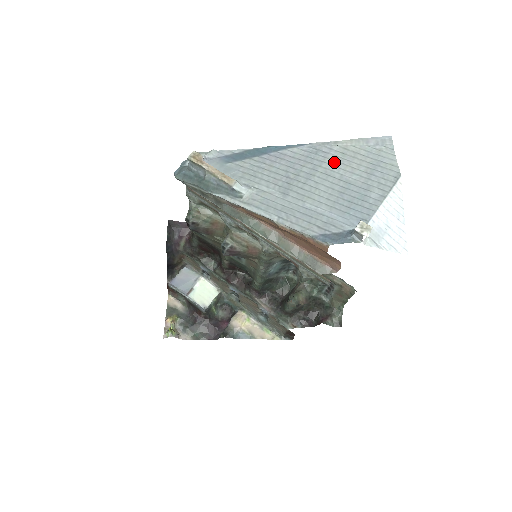
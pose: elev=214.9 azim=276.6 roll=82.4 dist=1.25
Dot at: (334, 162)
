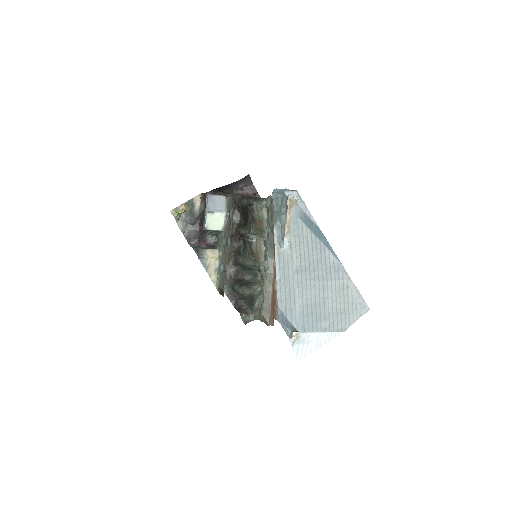
Dot at: (334, 287)
